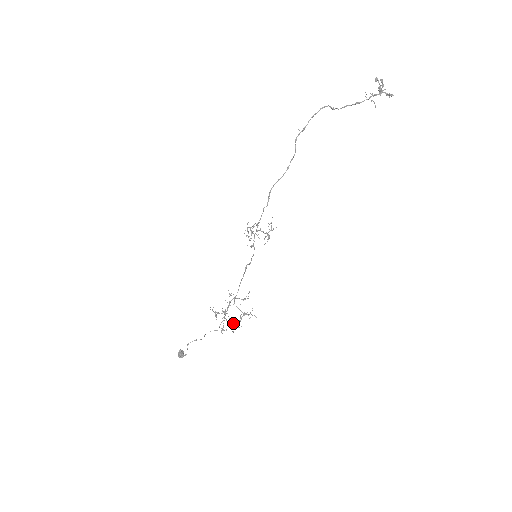
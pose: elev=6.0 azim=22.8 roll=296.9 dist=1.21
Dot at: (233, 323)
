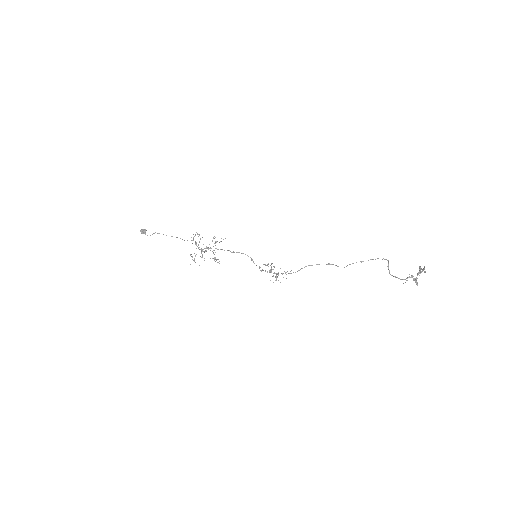
Dot at: occluded
